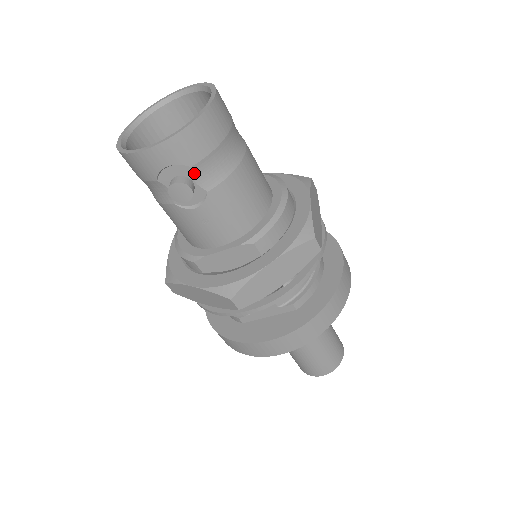
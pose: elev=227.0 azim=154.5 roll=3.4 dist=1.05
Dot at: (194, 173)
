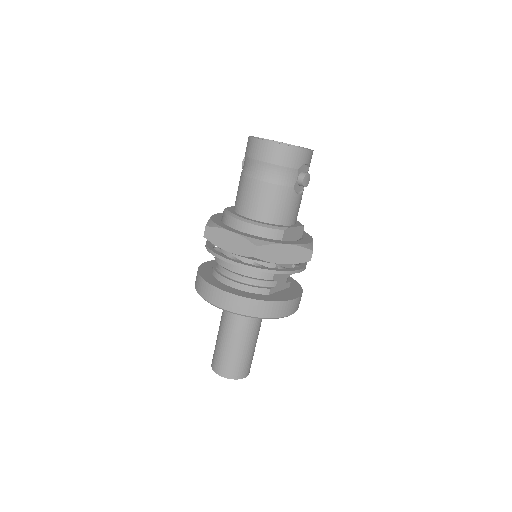
Dot at: occluded
